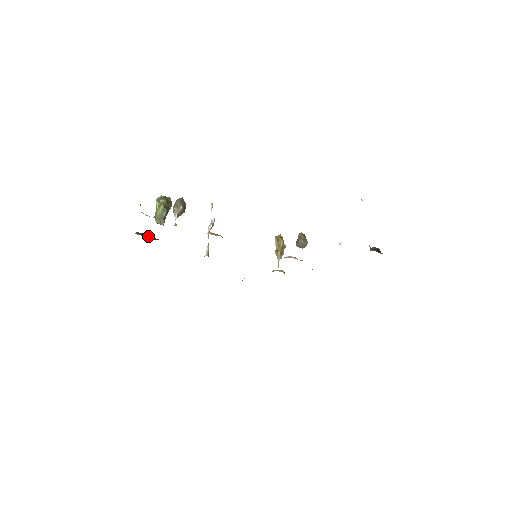
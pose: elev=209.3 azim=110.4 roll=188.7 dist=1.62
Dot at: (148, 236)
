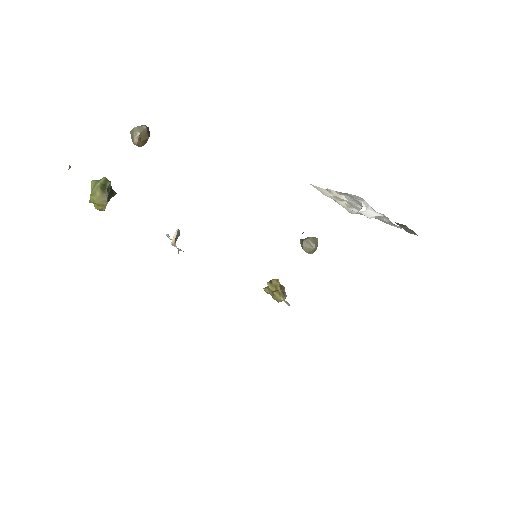
Dot at: occluded
